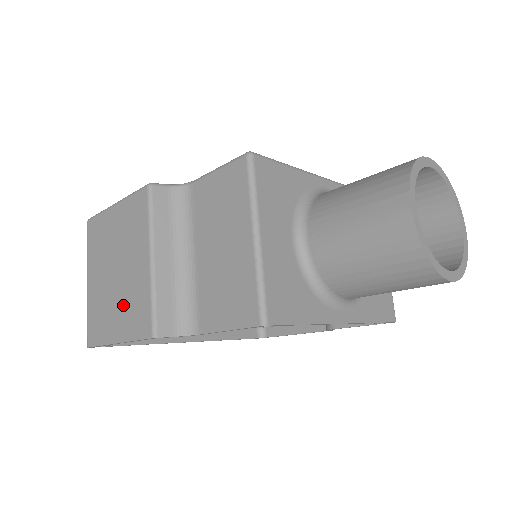
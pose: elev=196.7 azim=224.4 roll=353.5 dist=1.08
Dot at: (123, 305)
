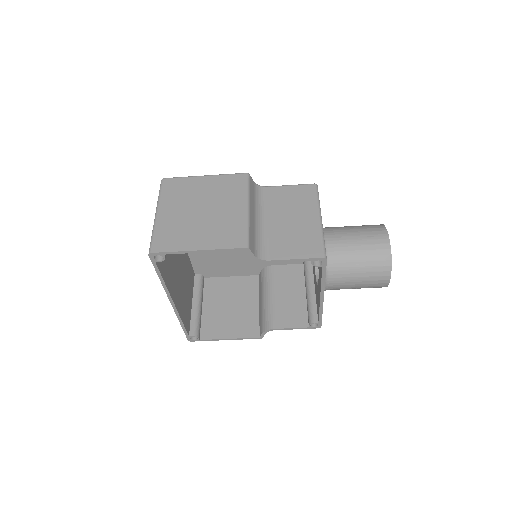
Dot at: (211, 229)
